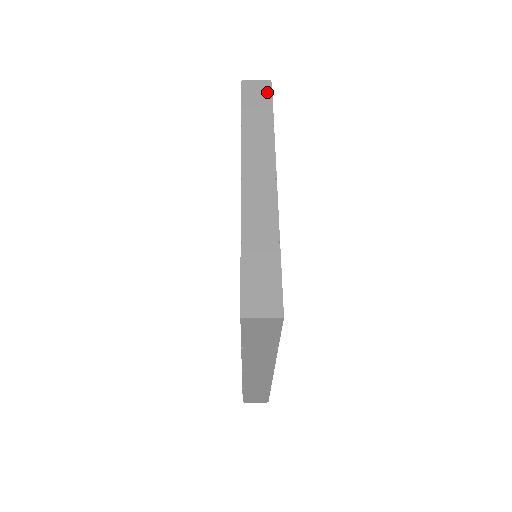
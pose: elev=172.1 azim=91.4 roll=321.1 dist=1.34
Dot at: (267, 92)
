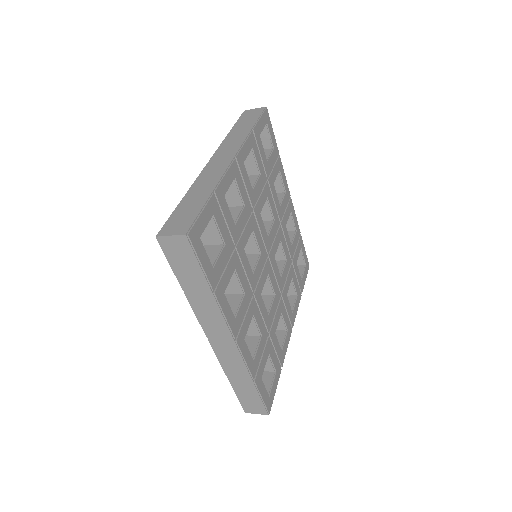
Dot at: (259, 113)
